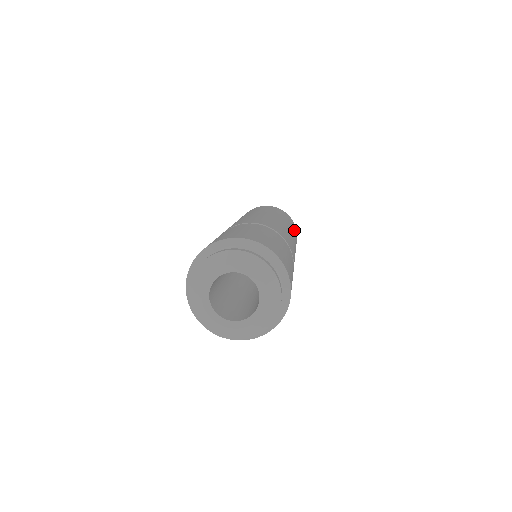
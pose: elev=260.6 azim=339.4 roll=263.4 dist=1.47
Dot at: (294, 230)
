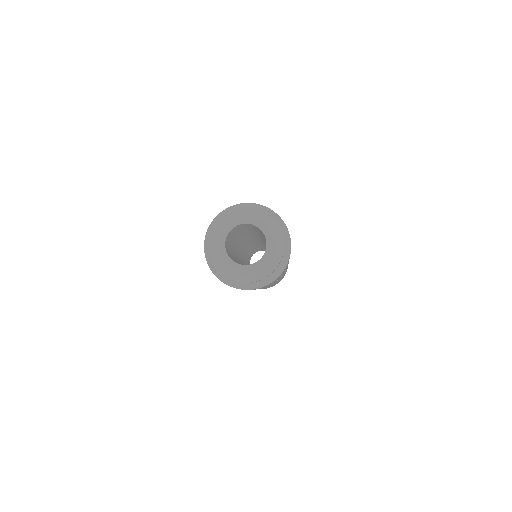
Dot at: occluded
